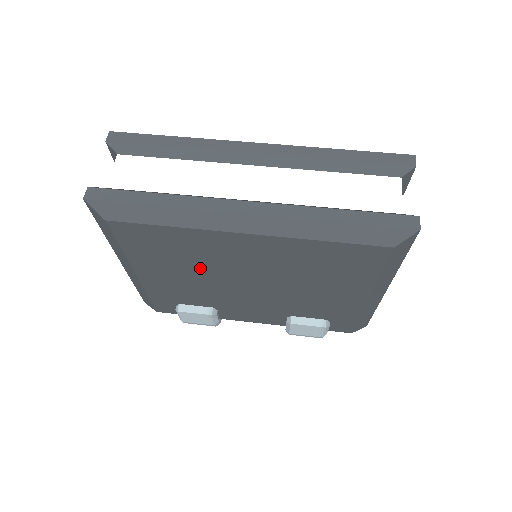
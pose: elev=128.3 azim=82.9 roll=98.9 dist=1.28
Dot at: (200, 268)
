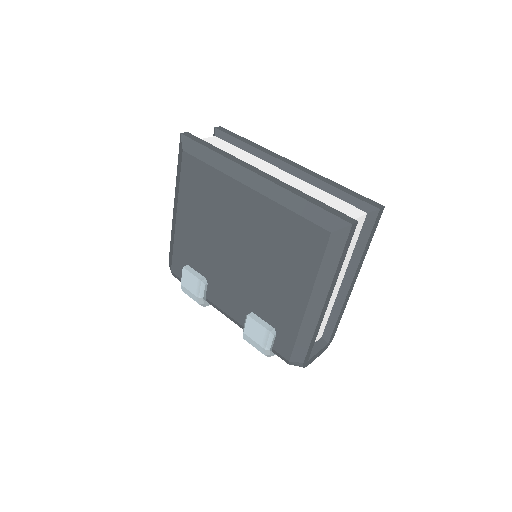
Dot at: (214, 220)
